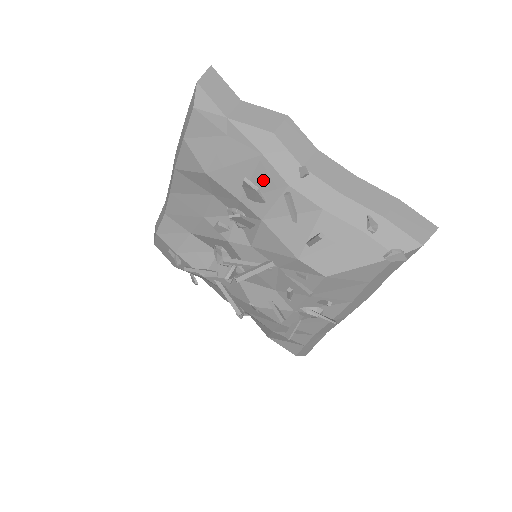
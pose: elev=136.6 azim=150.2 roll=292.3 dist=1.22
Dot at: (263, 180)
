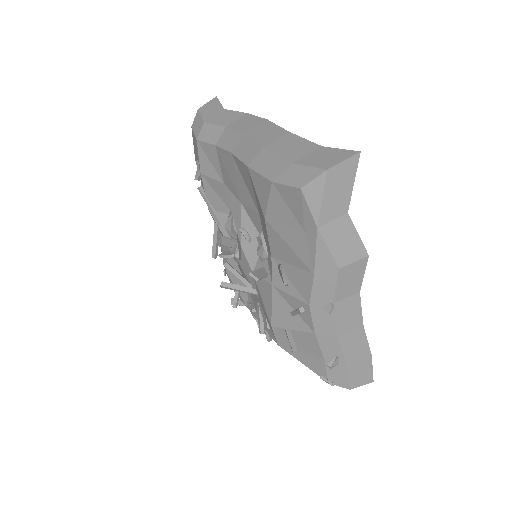
Dot at: (298, 279)
